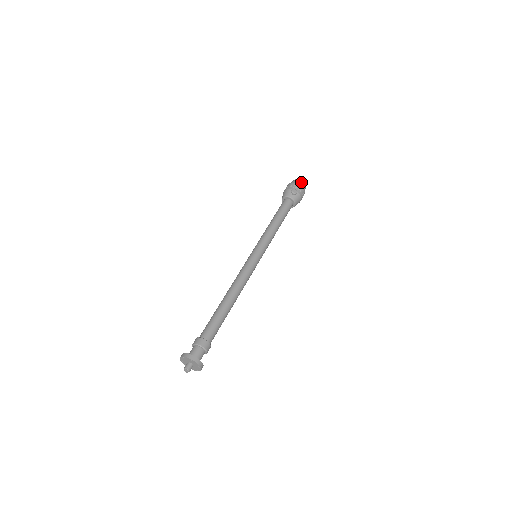
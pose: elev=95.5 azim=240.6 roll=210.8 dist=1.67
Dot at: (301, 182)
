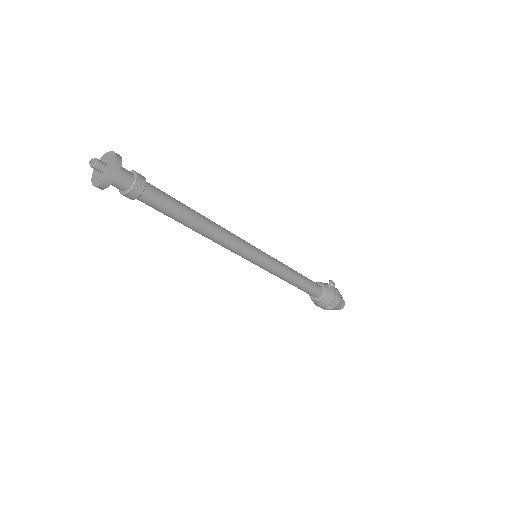
Dot at: (341, 295)
